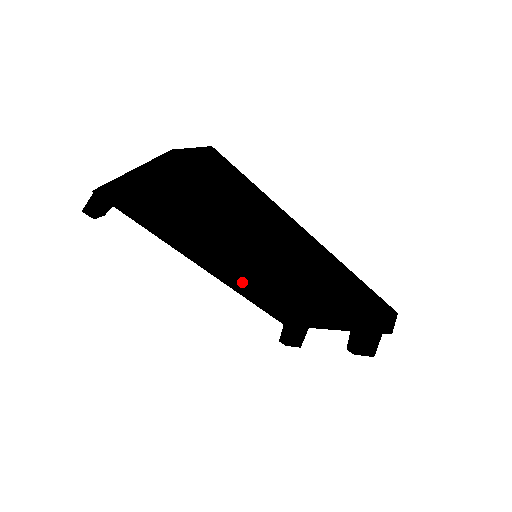
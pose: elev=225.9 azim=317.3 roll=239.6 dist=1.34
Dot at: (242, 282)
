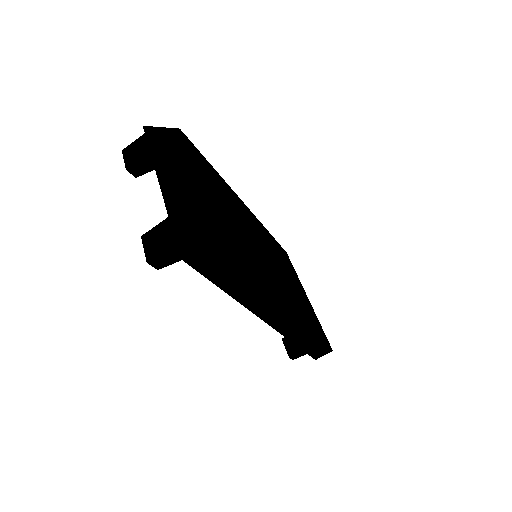
Dot at: occluded
